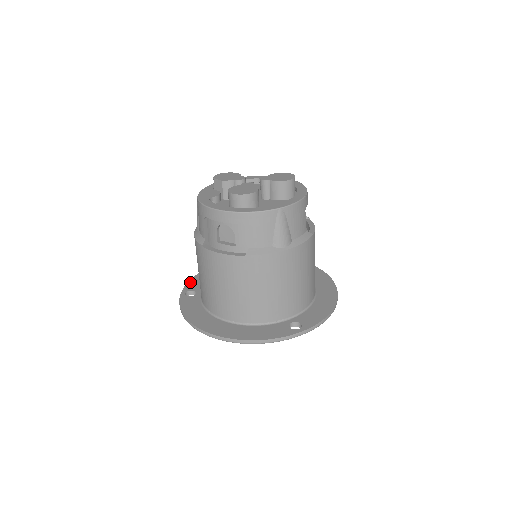
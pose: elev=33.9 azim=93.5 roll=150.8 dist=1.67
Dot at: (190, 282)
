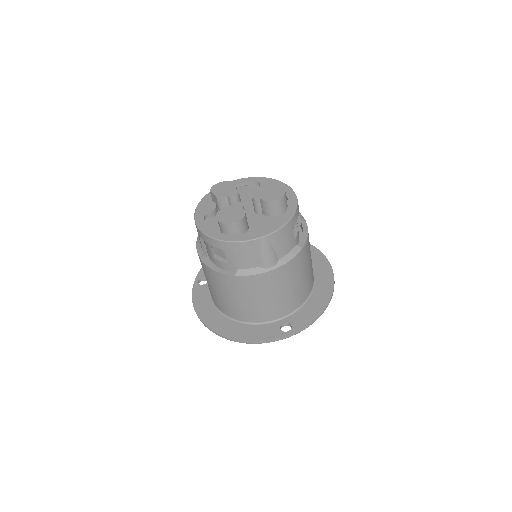
Dot at: occluded
